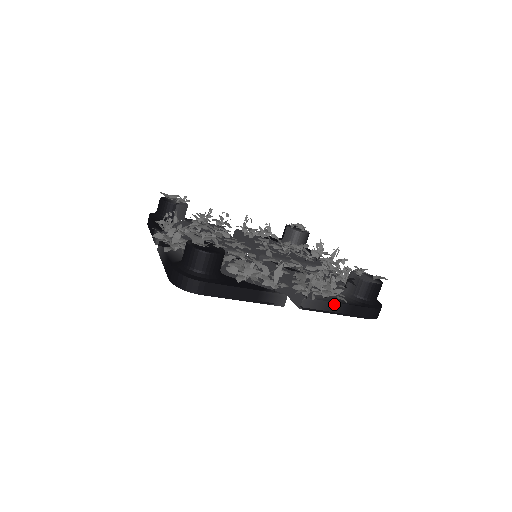
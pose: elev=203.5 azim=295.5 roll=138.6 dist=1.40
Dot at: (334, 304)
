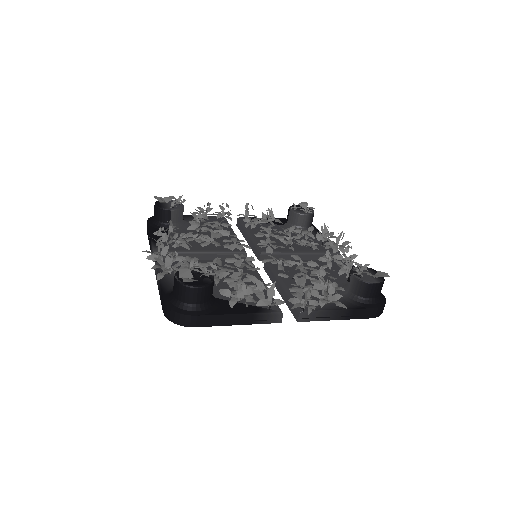
Dot at: (333, 311)
